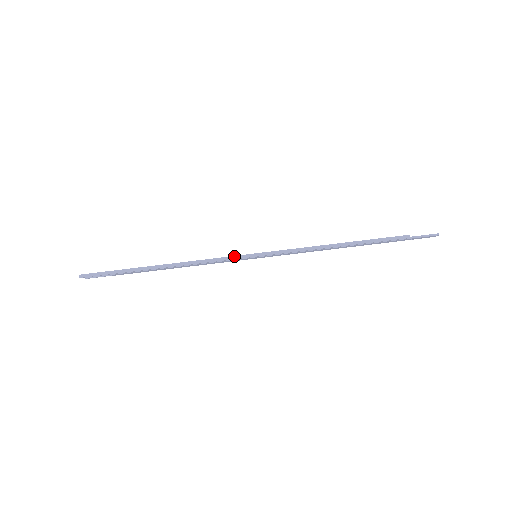
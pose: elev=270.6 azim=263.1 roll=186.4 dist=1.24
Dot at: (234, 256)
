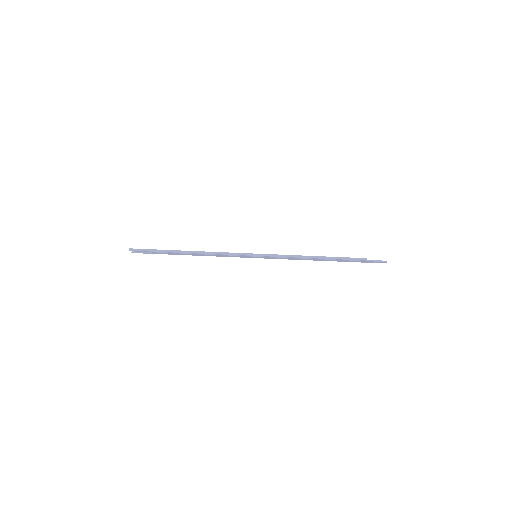
Dot at: (241, 253)
